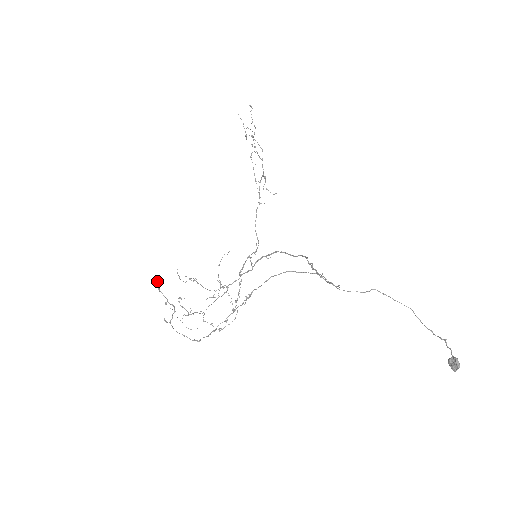
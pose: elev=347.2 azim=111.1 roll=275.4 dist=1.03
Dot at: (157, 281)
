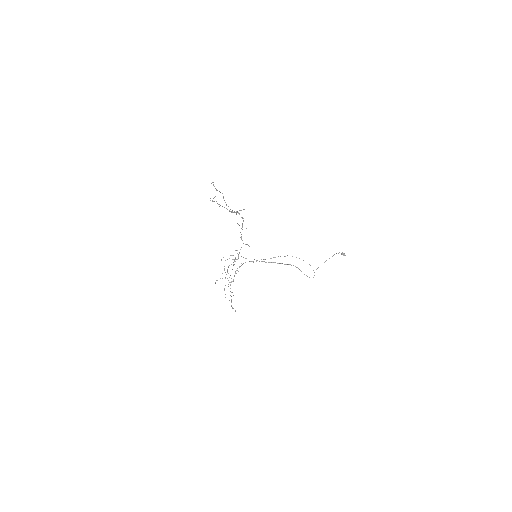
Dot at: (235, 310)
